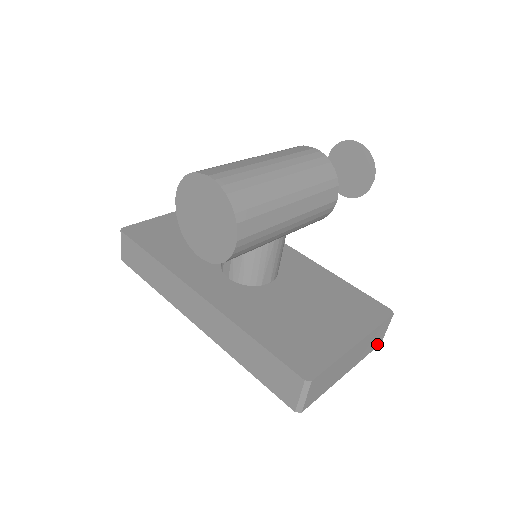
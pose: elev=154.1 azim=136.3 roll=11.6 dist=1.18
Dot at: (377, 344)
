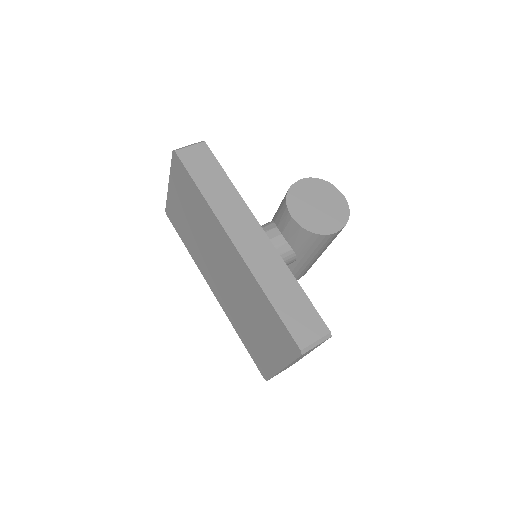
Dot at: (272, 377)
